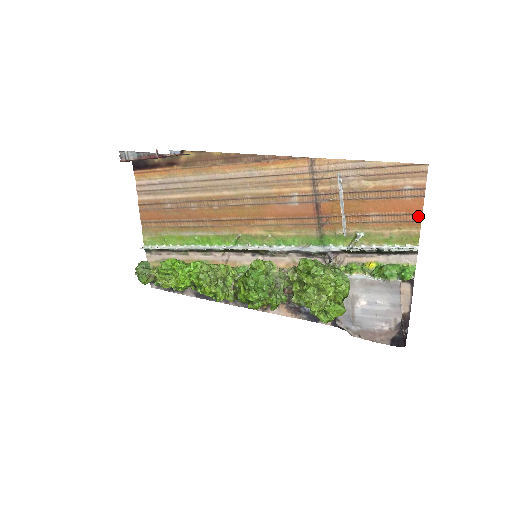
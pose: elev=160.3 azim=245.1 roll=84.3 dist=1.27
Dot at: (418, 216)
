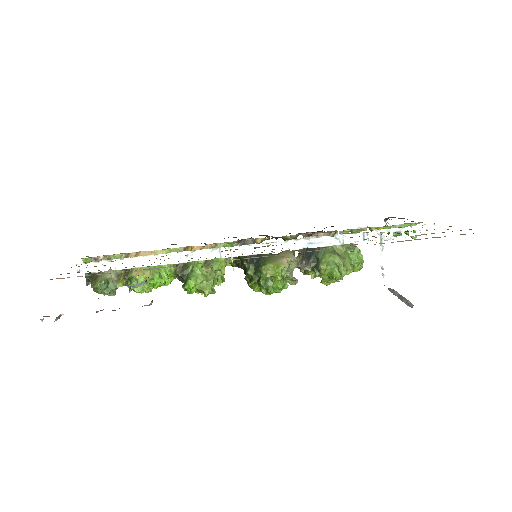
Dot at: occluded
